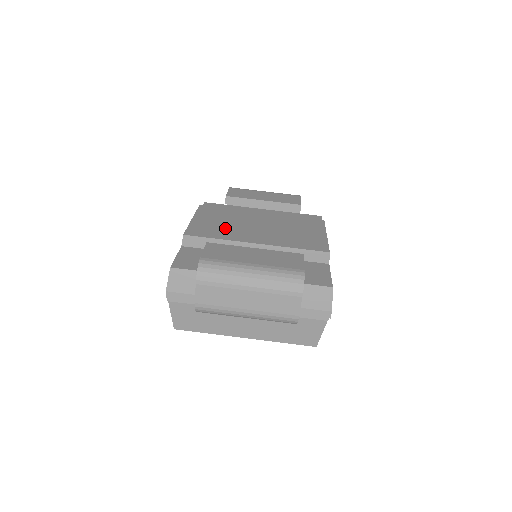
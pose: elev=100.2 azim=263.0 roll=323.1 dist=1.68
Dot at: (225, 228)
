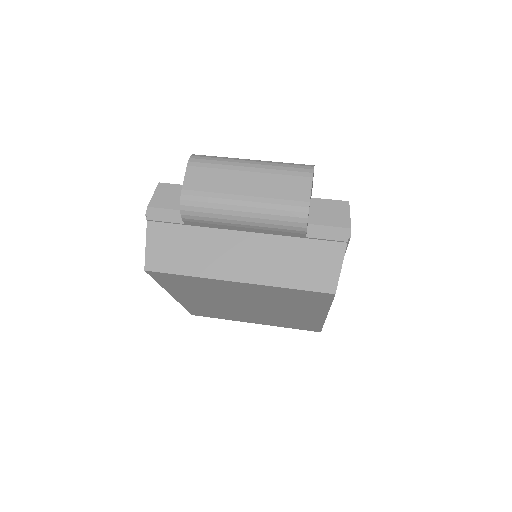
Dot at: occluded
